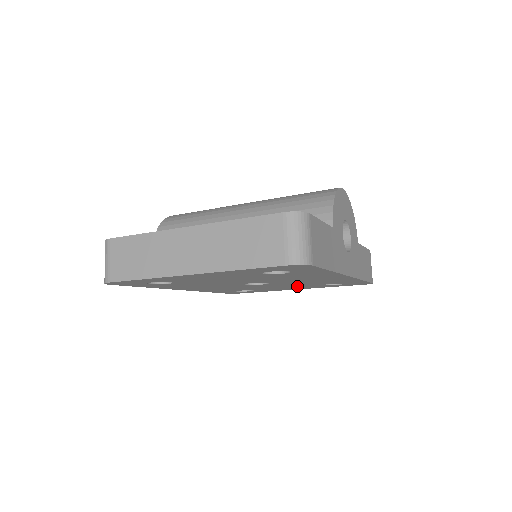
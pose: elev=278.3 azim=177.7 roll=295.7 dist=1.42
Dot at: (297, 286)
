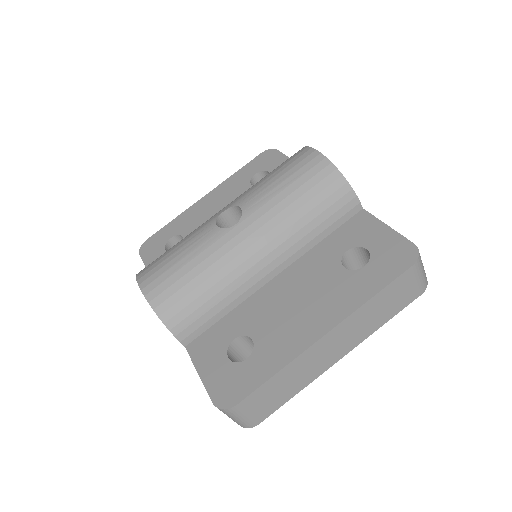
Dot at: occluded
